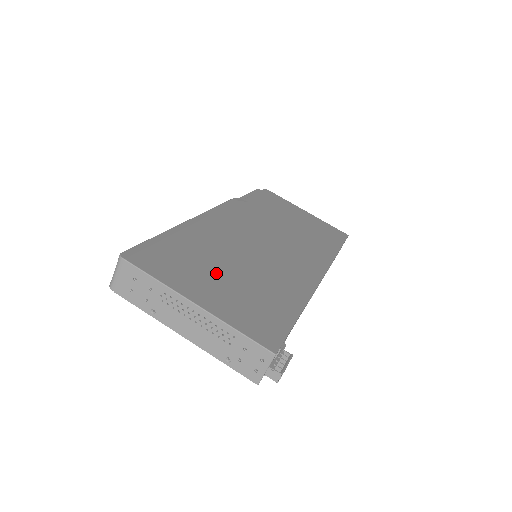
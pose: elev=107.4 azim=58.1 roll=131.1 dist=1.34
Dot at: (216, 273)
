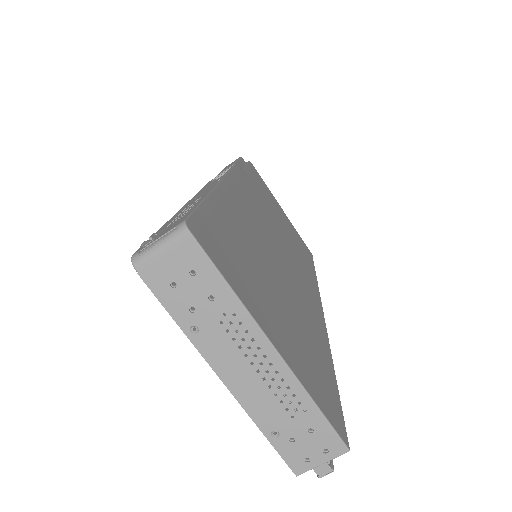
Dot at: (269, 290)
